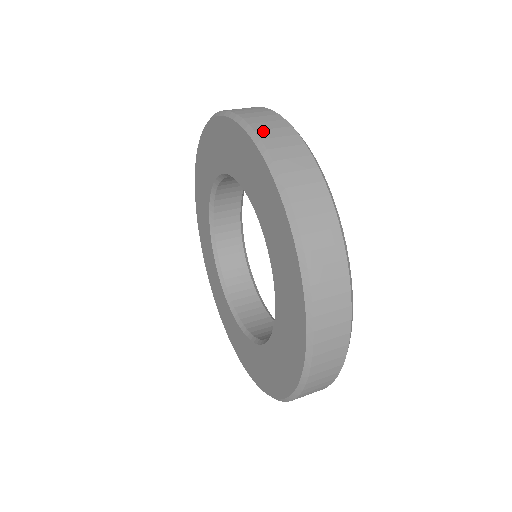
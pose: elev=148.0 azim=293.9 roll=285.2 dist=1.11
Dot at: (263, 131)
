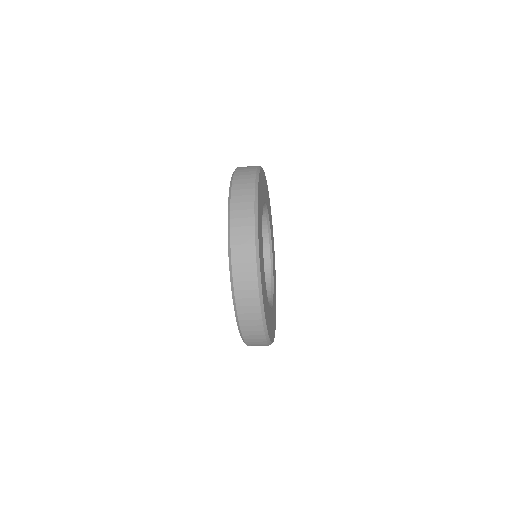
Dot at: (236, 185)
